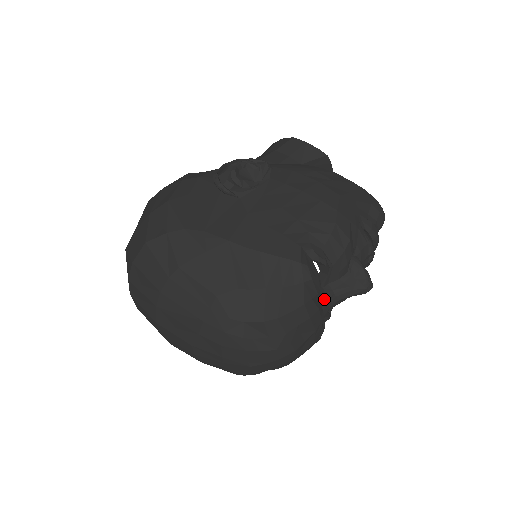
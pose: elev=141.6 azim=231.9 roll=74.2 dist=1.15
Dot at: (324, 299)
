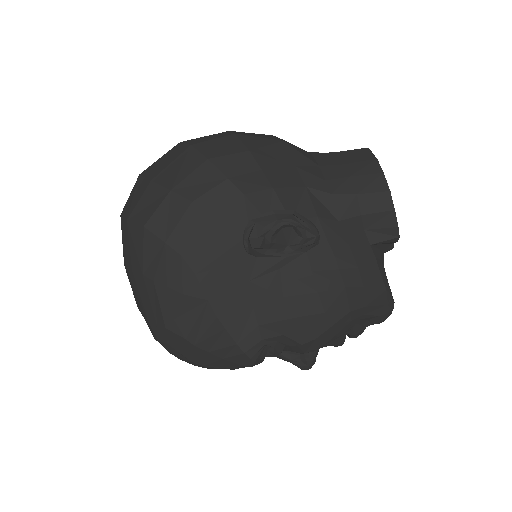
Dot at: occluded
